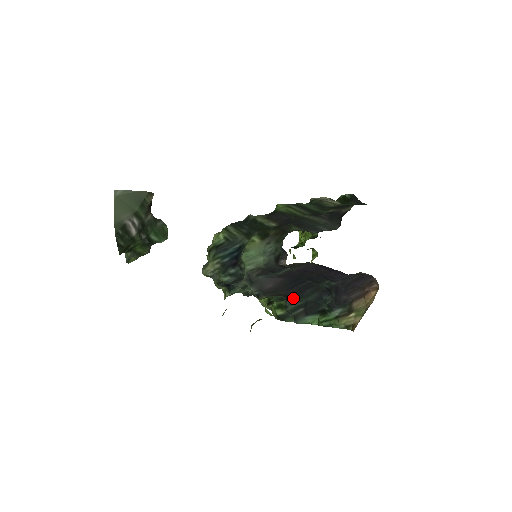
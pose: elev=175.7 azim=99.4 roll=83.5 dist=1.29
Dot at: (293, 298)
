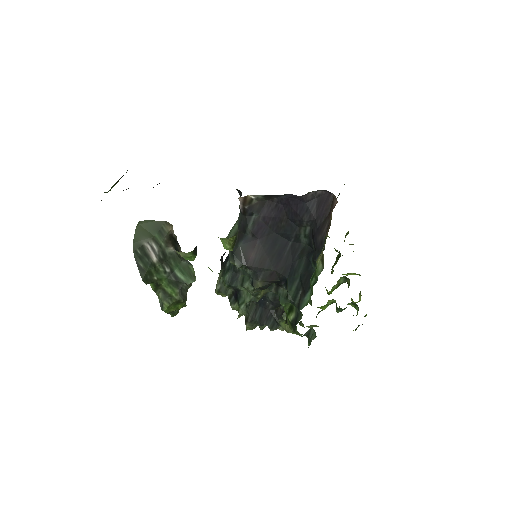
Dot at: (288, 279)
